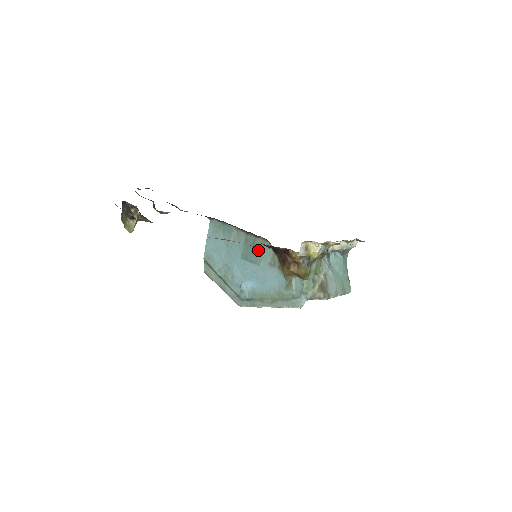
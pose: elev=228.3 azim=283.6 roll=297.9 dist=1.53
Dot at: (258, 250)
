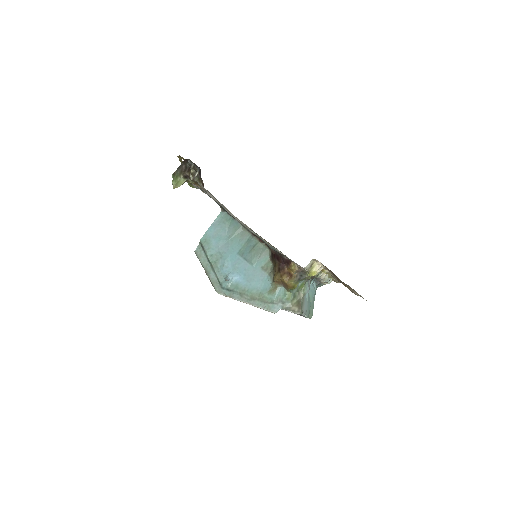
Dot at: (257, 252)
